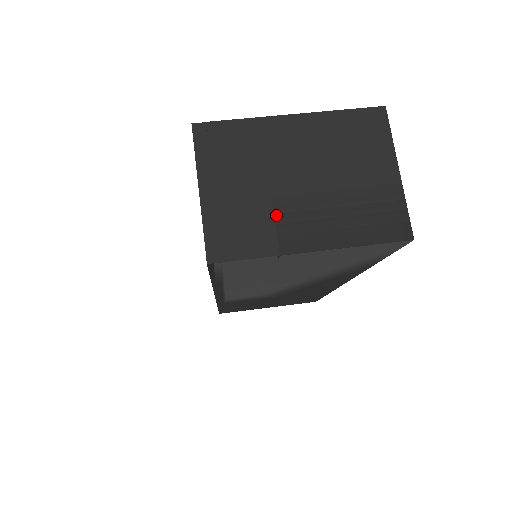
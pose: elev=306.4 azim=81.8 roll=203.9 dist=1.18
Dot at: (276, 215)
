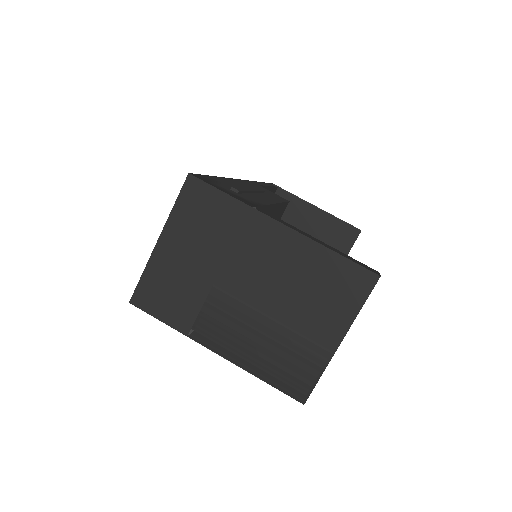
Dot at: (206, 304)
